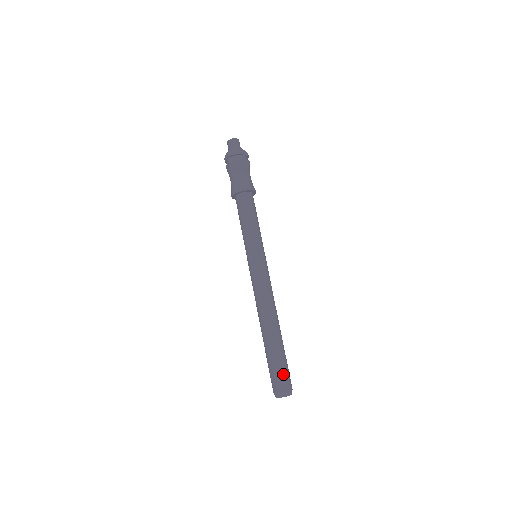
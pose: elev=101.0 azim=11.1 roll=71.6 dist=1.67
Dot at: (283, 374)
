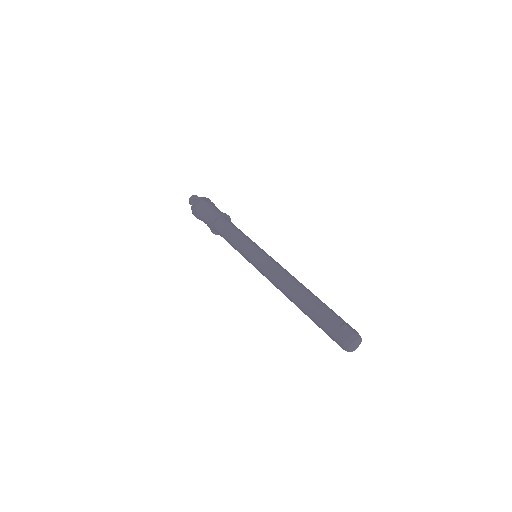
Dot at: (339, 322)
